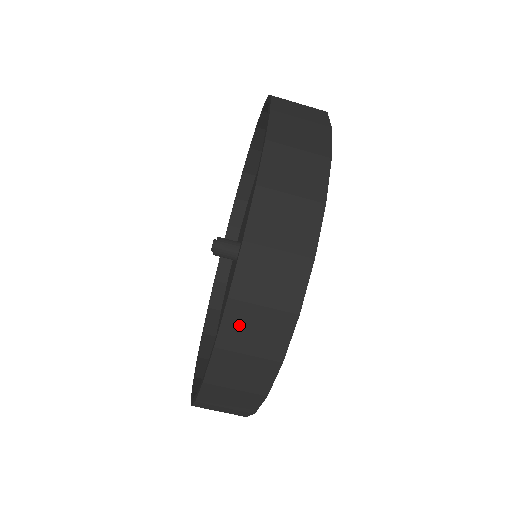
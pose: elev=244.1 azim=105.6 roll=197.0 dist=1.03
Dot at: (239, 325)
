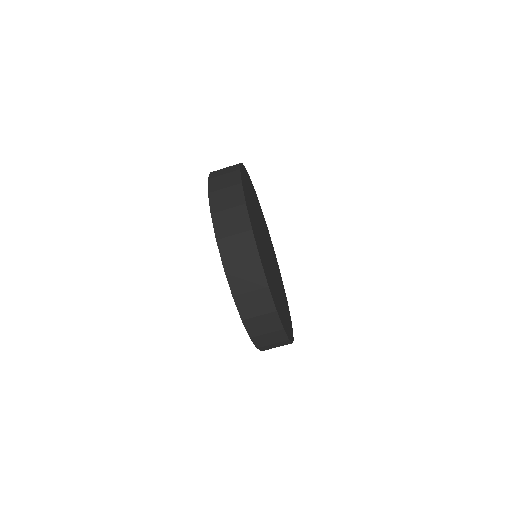
Dot at: (237, 279)
